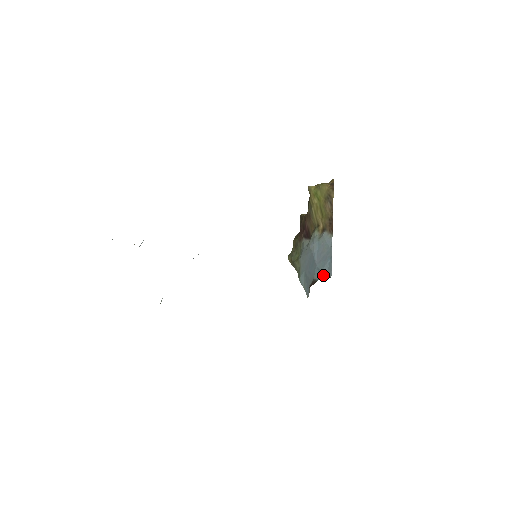
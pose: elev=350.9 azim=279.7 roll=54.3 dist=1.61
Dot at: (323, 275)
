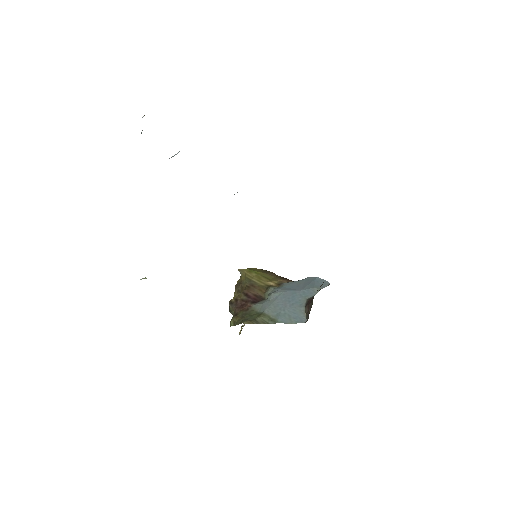
Dot at: (319, 288)
